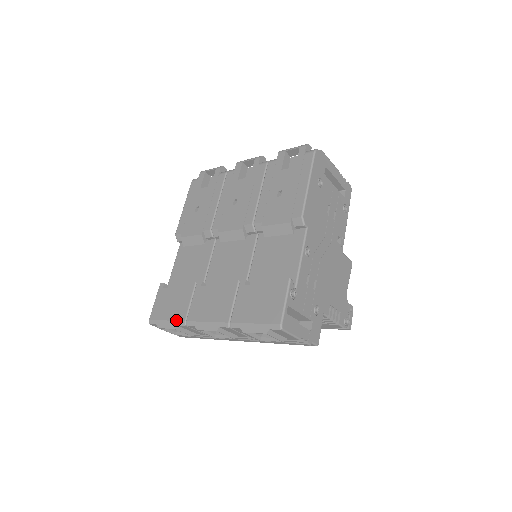
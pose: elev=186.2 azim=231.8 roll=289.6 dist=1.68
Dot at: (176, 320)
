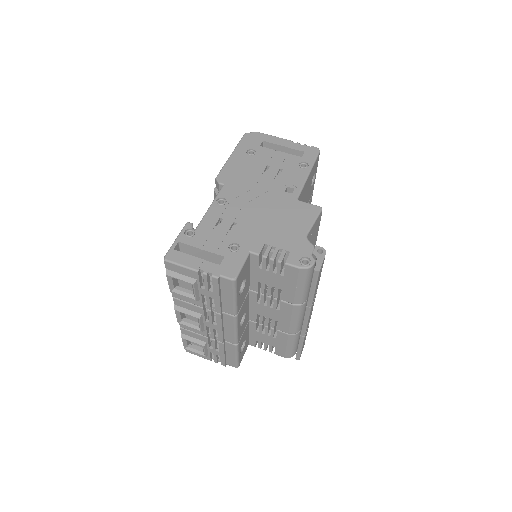
Dot at: occluded
